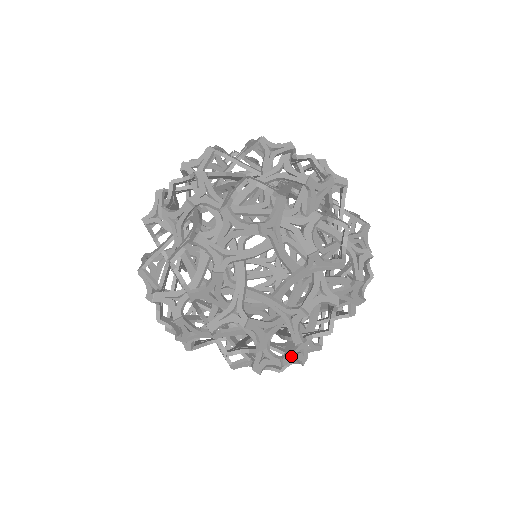
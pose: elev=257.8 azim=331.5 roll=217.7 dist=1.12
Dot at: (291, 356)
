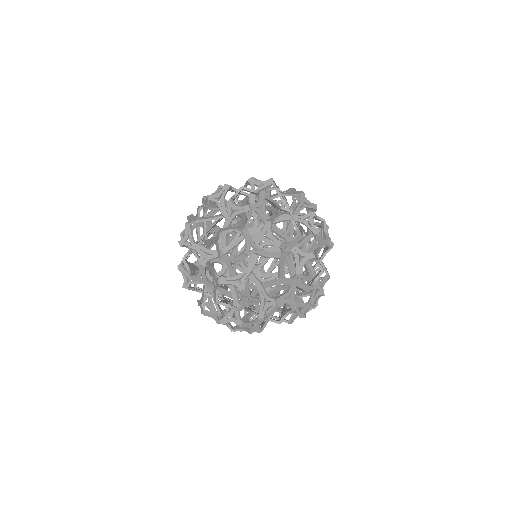
Dot at: occluded
